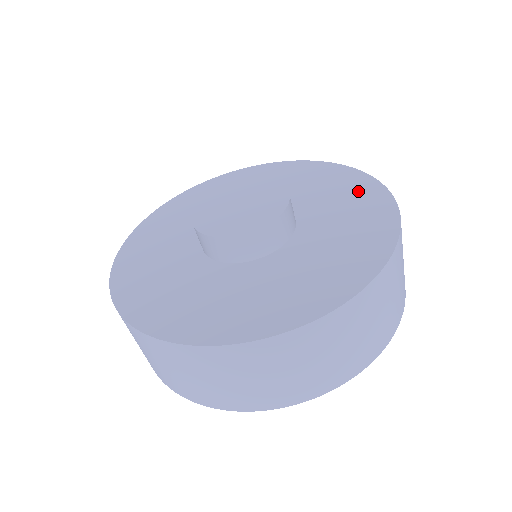
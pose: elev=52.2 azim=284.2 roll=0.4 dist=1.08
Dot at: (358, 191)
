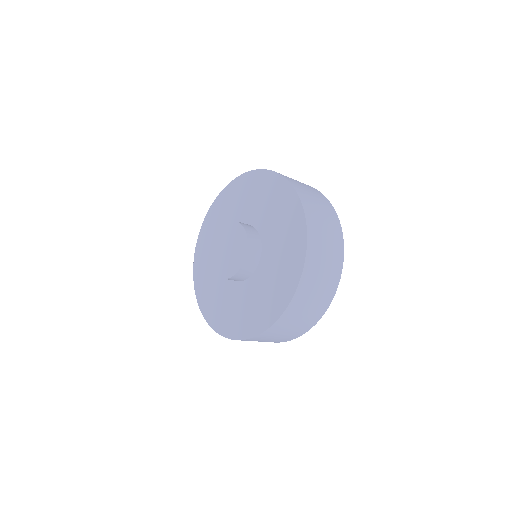
Dot at: (283, 199)
